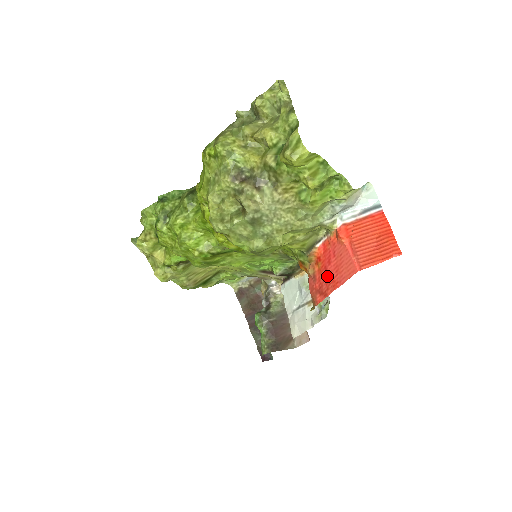
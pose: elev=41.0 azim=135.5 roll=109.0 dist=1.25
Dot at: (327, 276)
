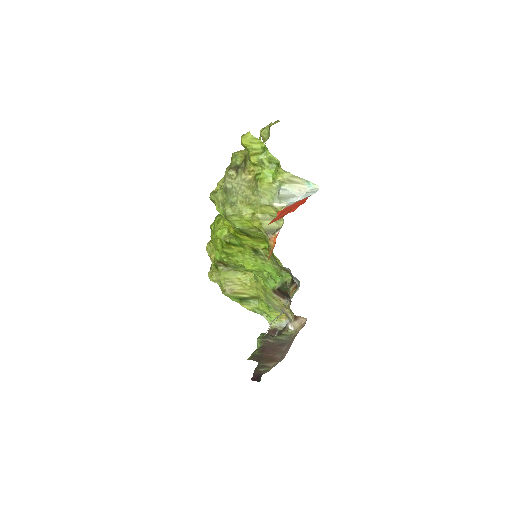
Dot at: occluded
